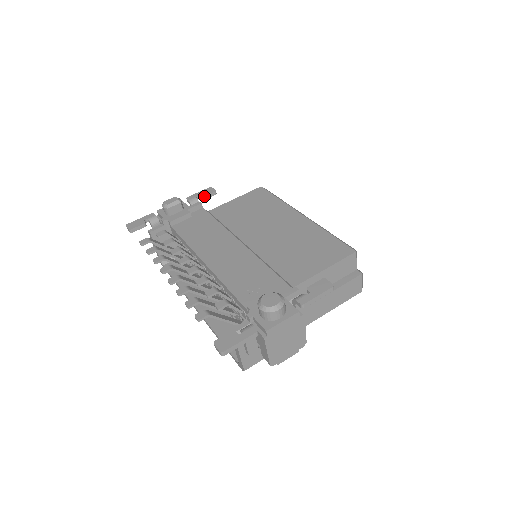
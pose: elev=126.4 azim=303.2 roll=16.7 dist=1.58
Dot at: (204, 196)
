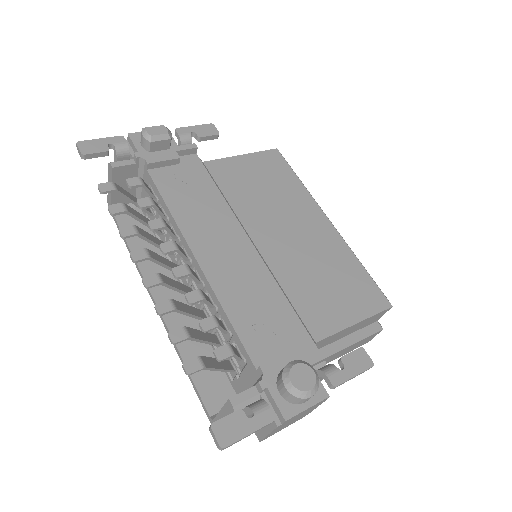
Dot at: (202, 136)
